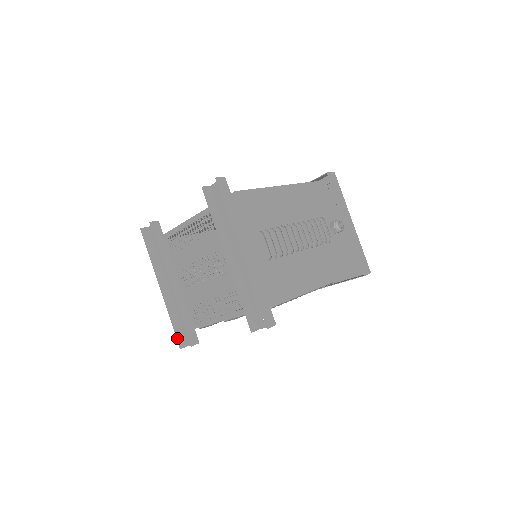
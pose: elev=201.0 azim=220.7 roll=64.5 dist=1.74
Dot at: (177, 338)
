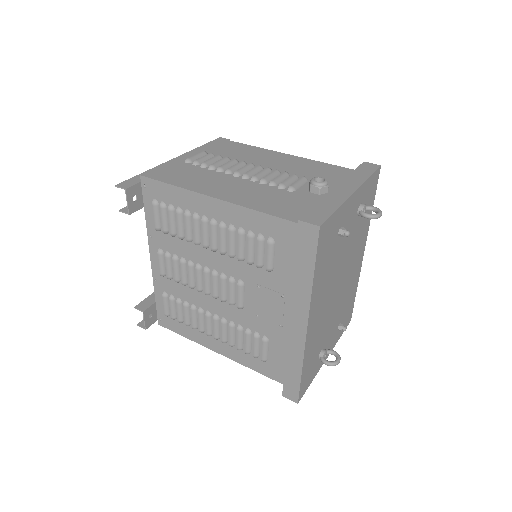
Dot at: occluded
